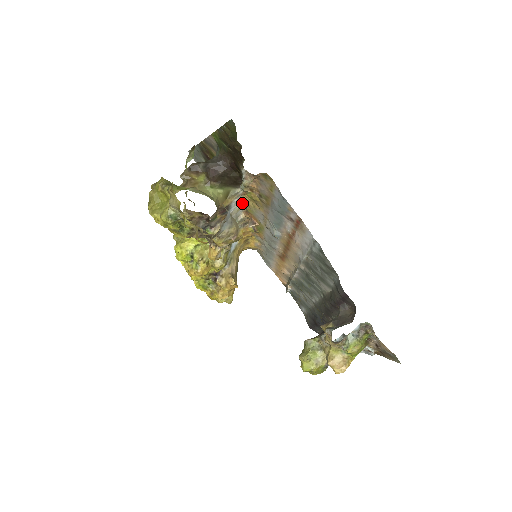
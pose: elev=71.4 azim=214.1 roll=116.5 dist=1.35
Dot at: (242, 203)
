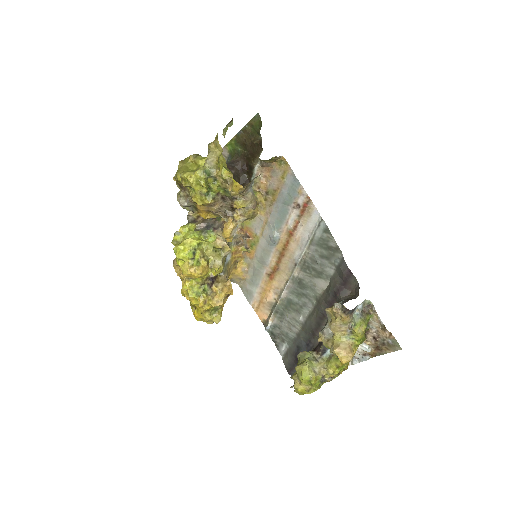
Dot at: occluded
